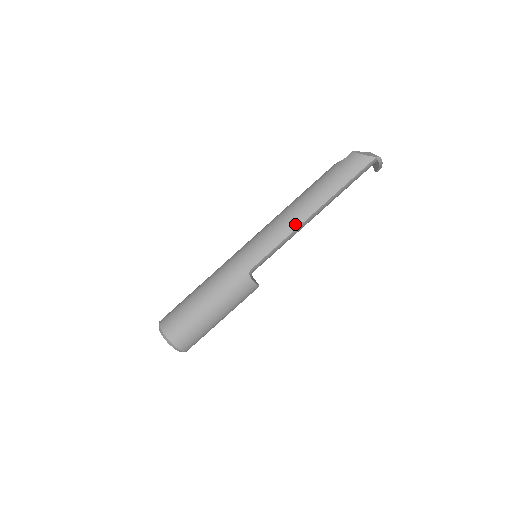
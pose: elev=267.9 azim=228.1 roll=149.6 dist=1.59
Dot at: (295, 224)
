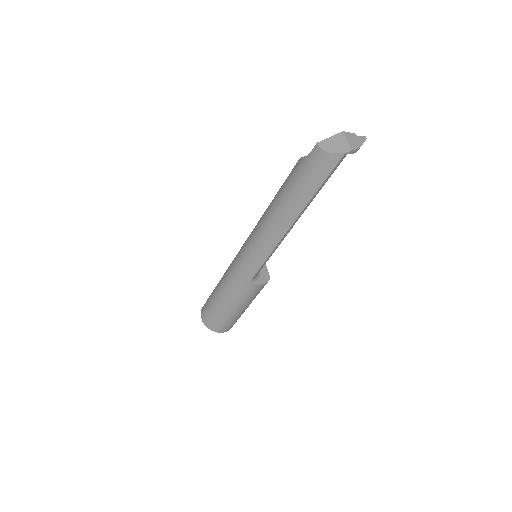
Dot at: (277, 238)
